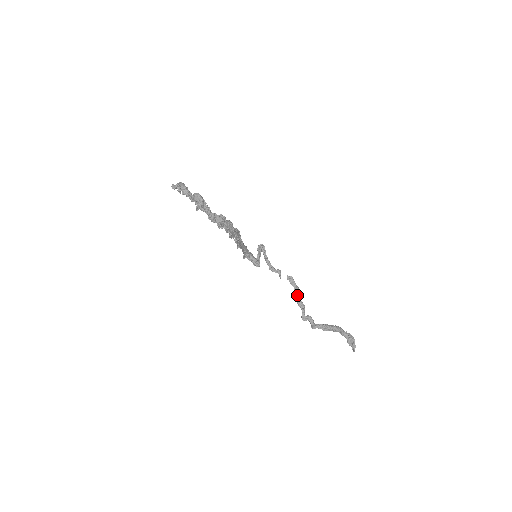
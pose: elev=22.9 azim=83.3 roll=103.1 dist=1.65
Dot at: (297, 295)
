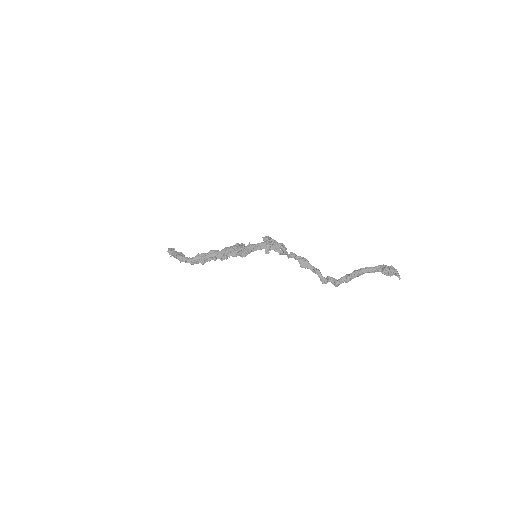
Dot at: (304, 266)
